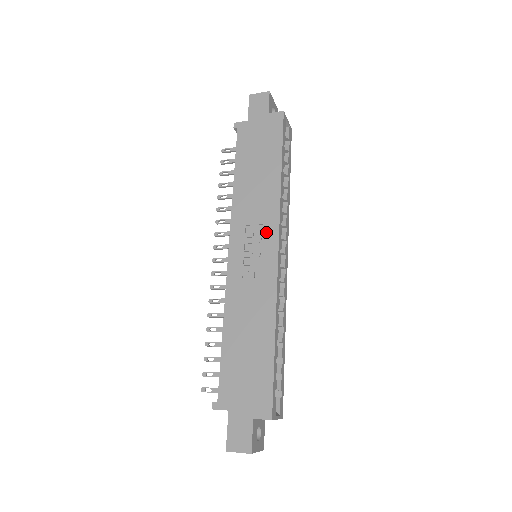
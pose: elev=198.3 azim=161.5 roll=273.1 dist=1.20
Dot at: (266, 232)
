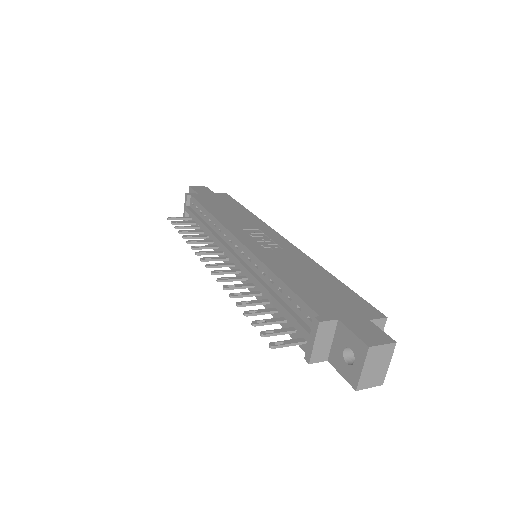
Dot at: (265, 231)
